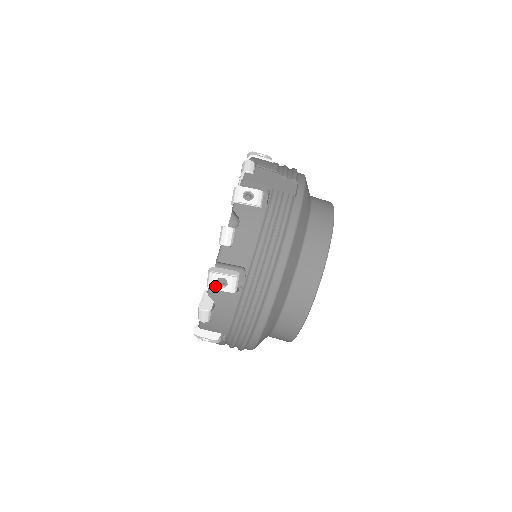
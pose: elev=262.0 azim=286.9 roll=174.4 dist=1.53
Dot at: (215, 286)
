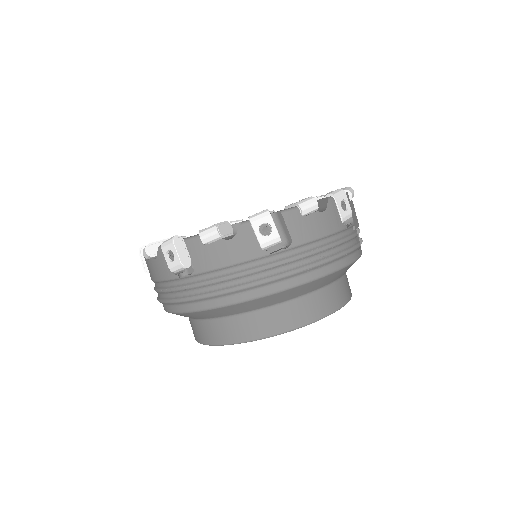
Dot at: (257, 225)
